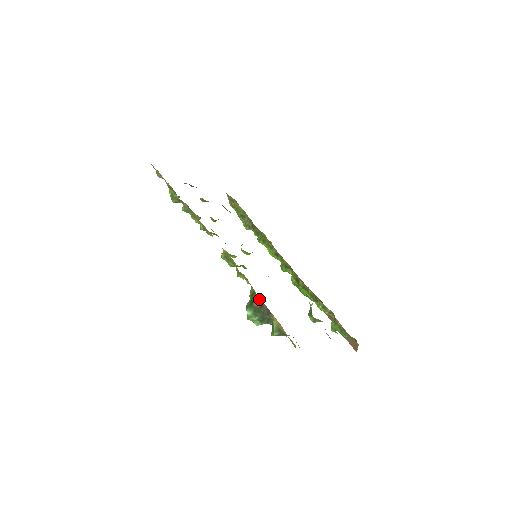
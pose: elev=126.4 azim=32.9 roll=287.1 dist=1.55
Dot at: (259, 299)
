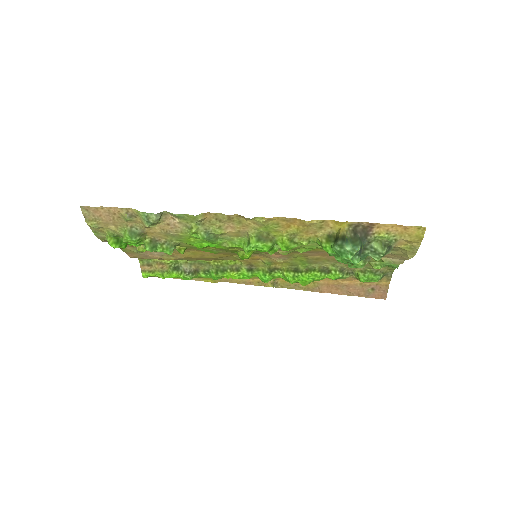
Dot at: (348, 227)
